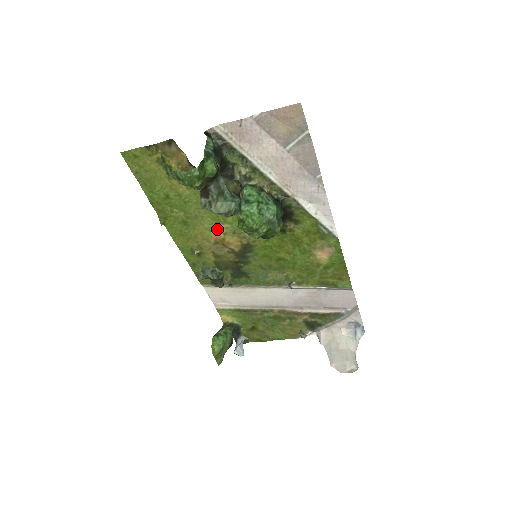
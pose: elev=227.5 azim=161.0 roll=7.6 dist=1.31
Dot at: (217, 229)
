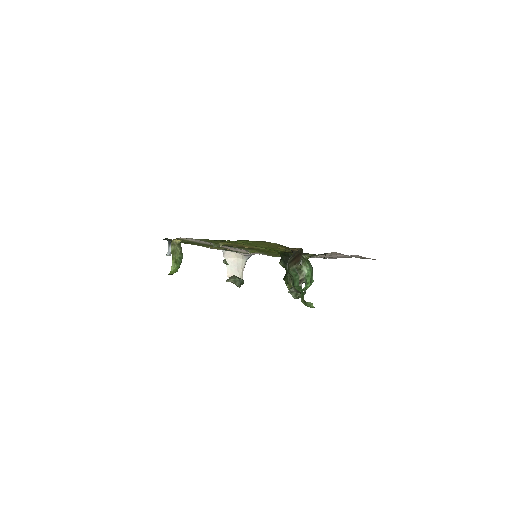
Dot at: (251, 246)
